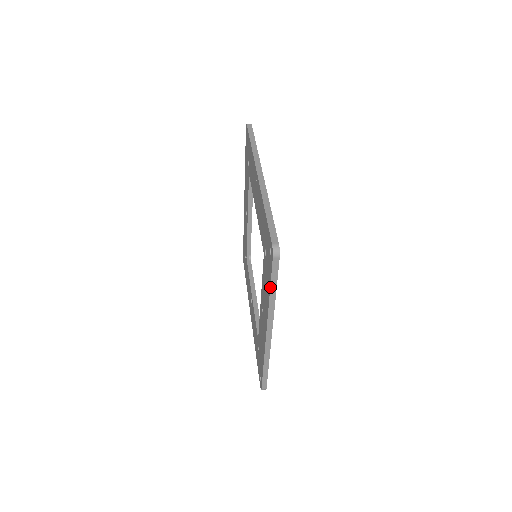
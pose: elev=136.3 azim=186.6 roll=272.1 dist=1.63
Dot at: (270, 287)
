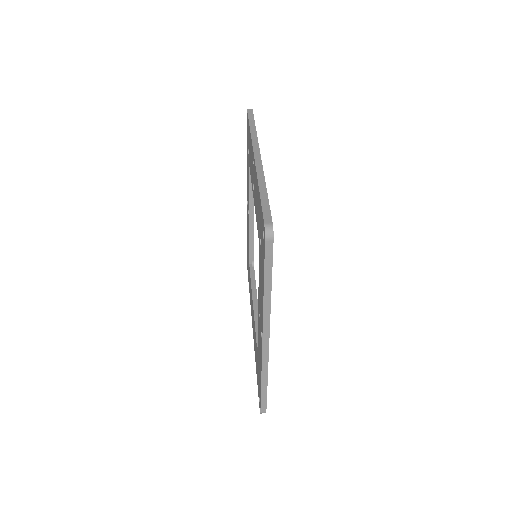
Dot at: (264, 280)
